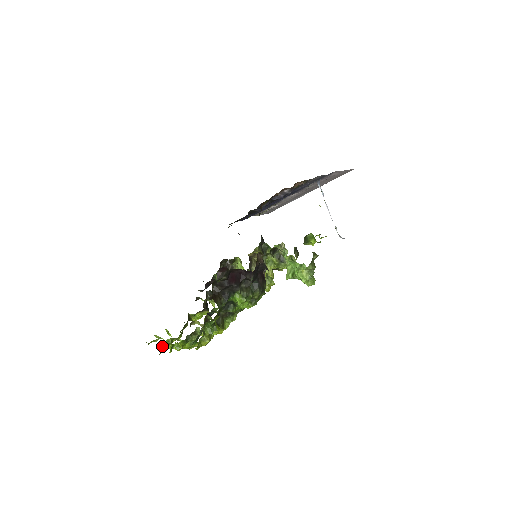
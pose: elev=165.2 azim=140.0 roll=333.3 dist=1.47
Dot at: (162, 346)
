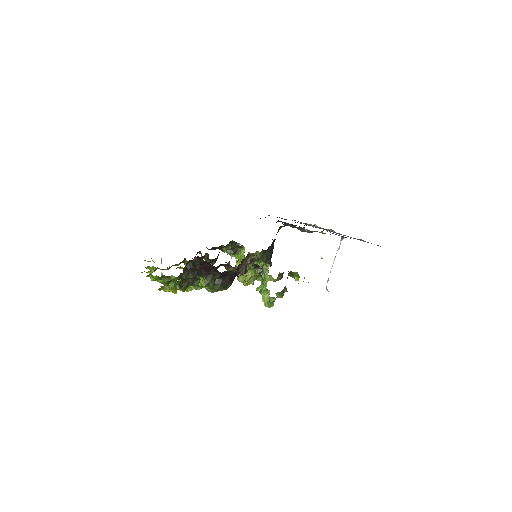
Dot at: (148, 268)
